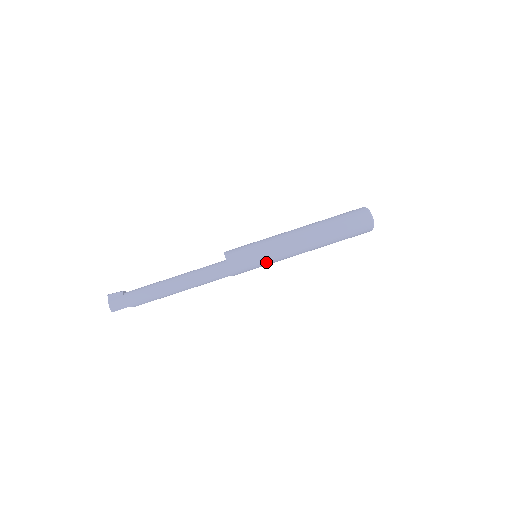
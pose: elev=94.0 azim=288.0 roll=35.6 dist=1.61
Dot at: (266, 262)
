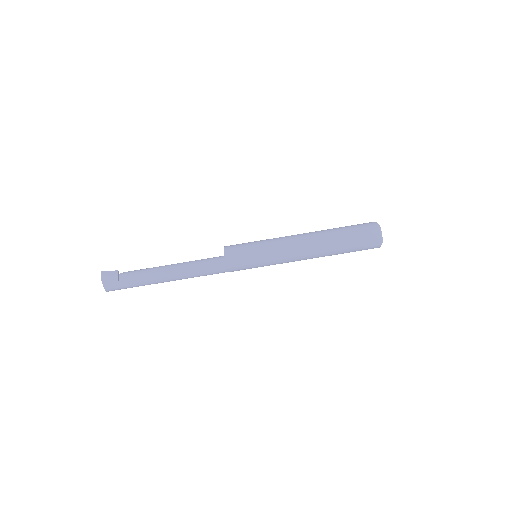
Dot at: occluded
